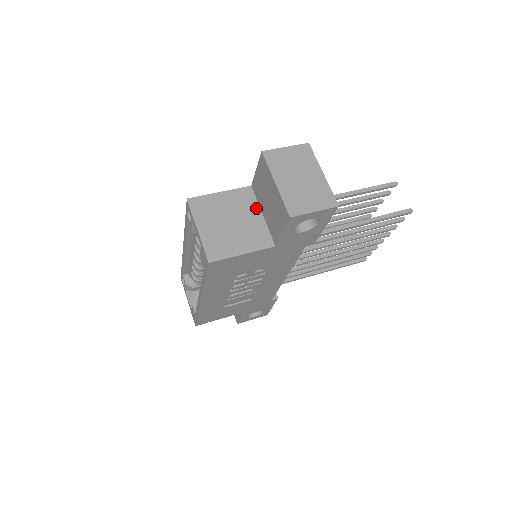
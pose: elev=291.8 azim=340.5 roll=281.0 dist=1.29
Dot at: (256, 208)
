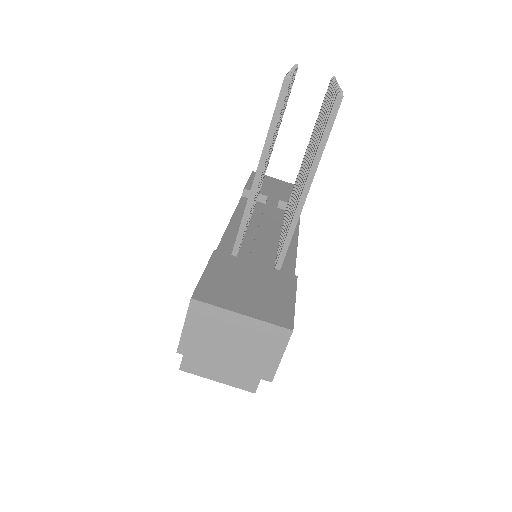
Dot at: occluded
